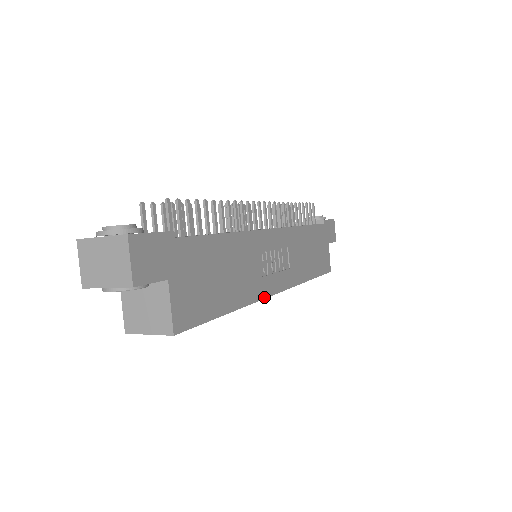
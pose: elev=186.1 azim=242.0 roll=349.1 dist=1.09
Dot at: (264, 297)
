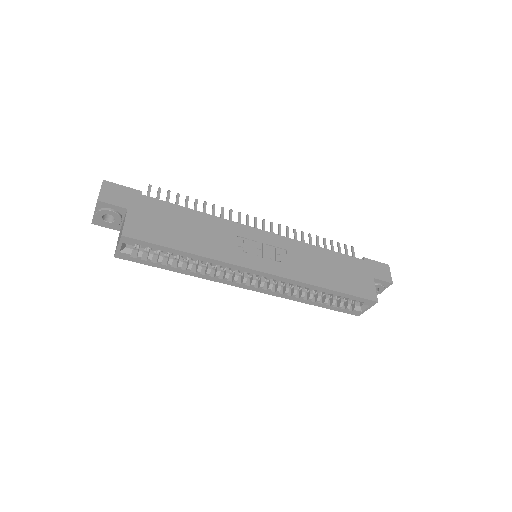
Dot at: (239, 265)
